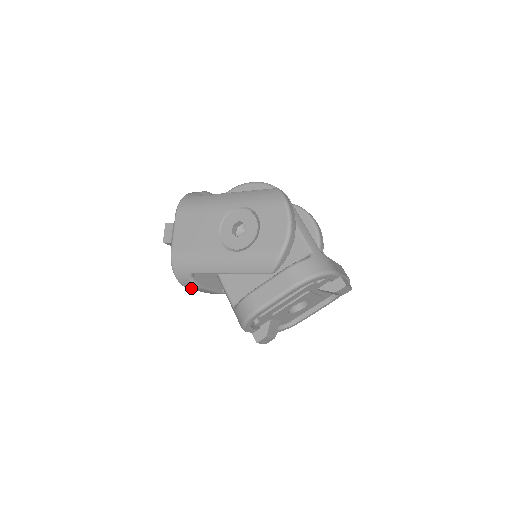
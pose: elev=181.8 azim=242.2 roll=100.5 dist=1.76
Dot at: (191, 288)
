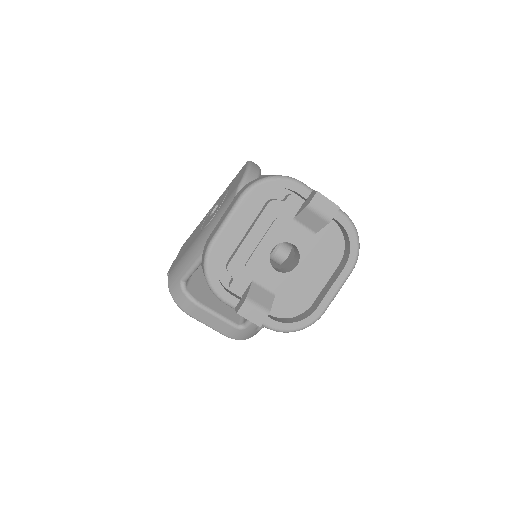
Dot at: (193, 313)
